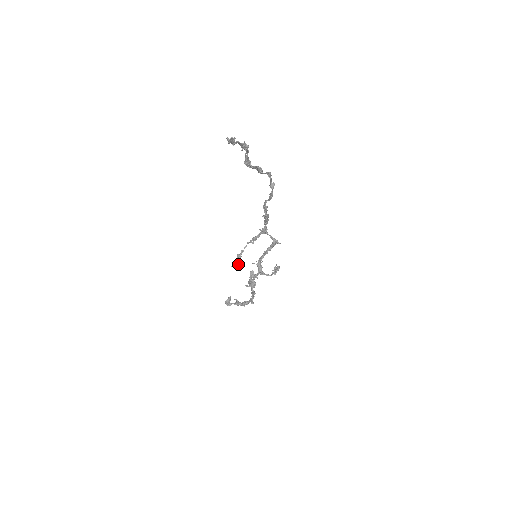
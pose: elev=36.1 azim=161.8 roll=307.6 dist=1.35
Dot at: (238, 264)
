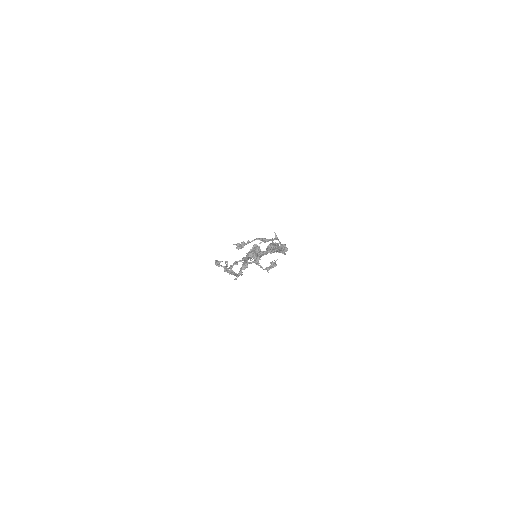
Dot at: (239, 248)
